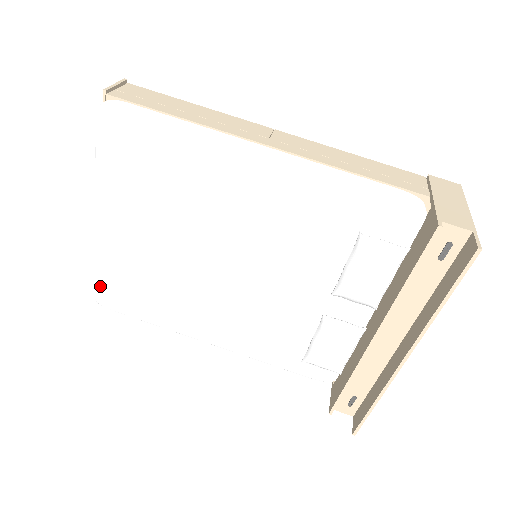
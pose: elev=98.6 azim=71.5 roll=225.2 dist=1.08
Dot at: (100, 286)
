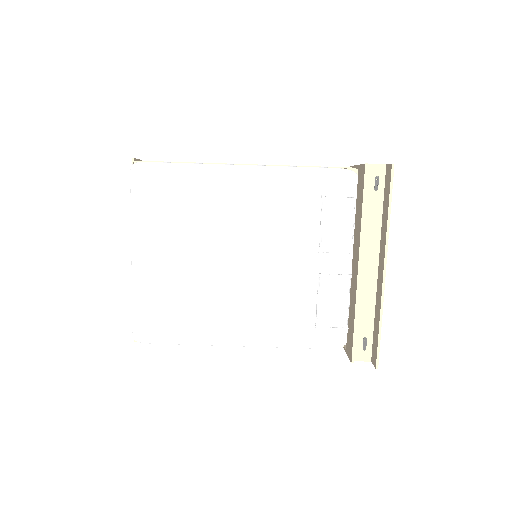
Dot at: (138, 320)
